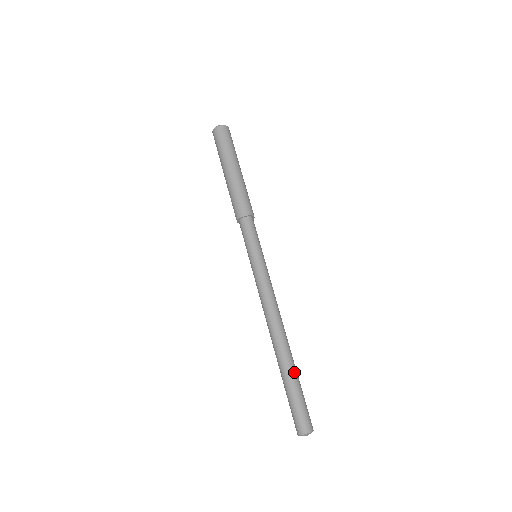
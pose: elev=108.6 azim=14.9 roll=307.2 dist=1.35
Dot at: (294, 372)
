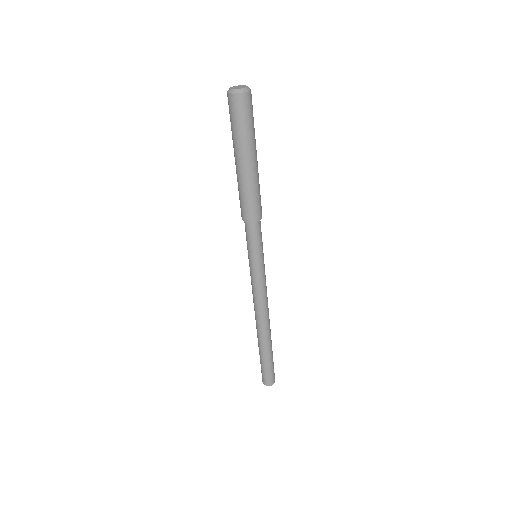
Dot at: (271, 350)
